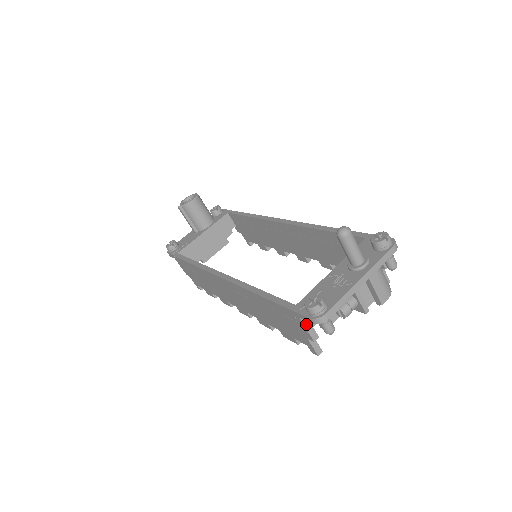
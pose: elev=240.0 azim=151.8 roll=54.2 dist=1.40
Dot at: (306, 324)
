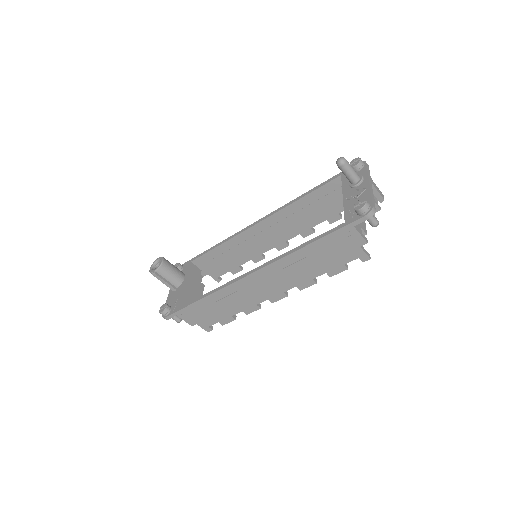
Dot at: (358, 231)
